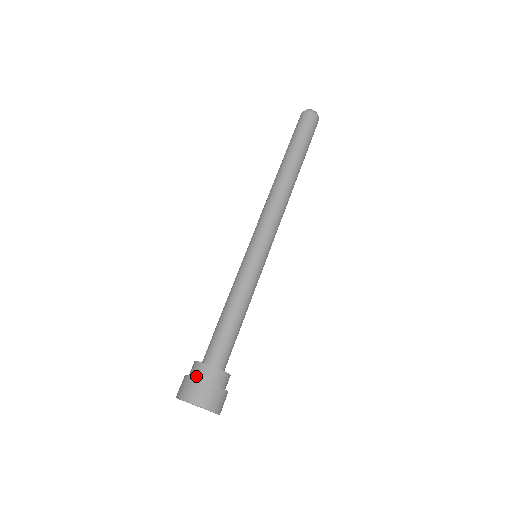
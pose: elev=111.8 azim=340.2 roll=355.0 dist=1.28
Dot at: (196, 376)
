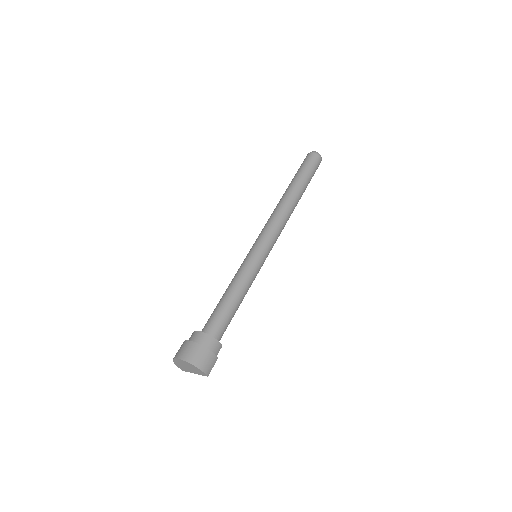
Dot at: occluded
